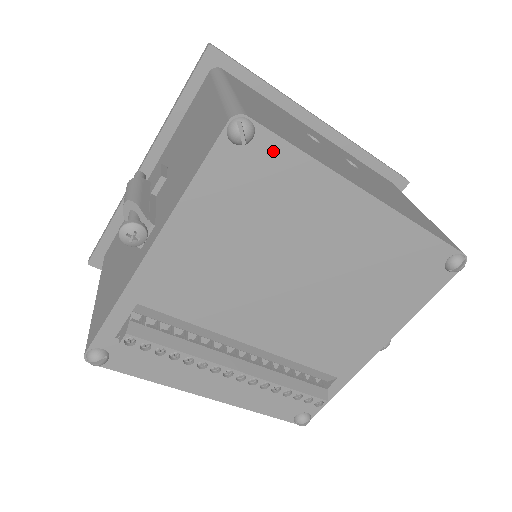
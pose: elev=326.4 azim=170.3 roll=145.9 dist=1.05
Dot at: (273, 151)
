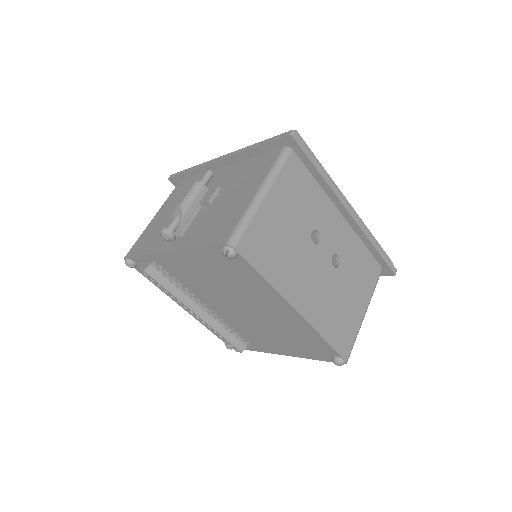
Dot at: (245, 266)
